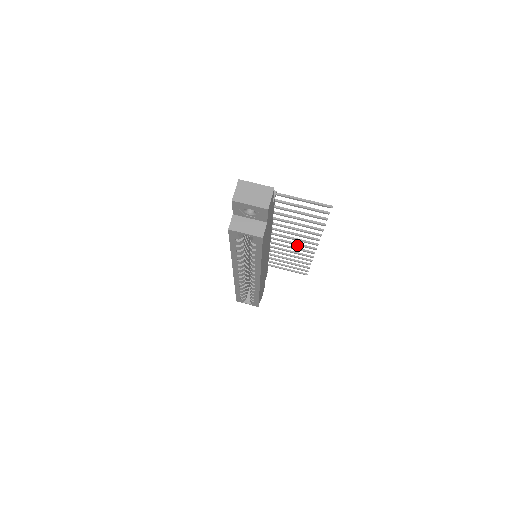
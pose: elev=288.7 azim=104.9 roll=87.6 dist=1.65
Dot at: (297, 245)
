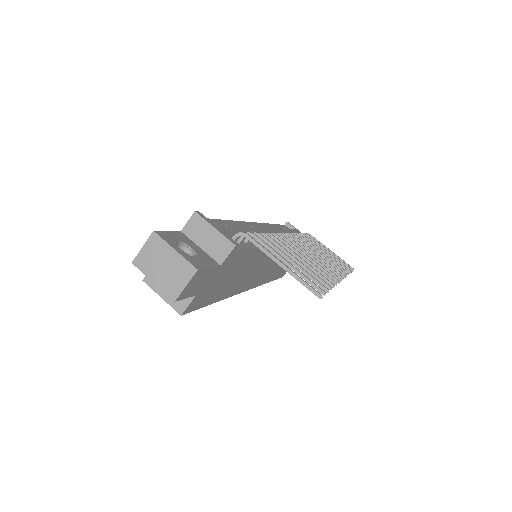
Dot at: occluded
